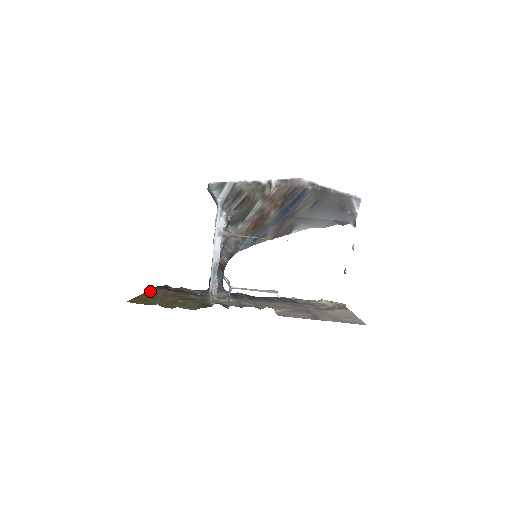
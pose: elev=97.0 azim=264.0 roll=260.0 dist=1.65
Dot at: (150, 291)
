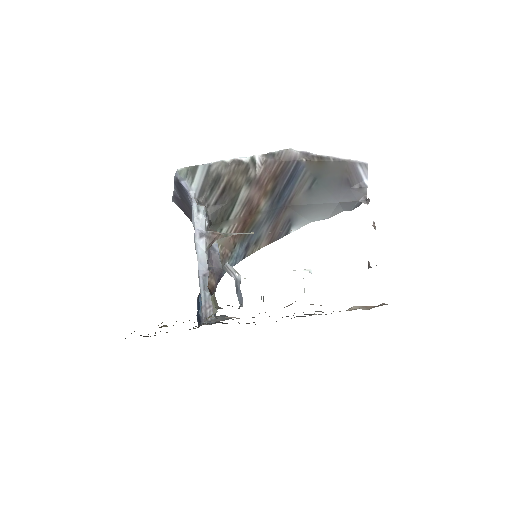
Dot at: occluded
